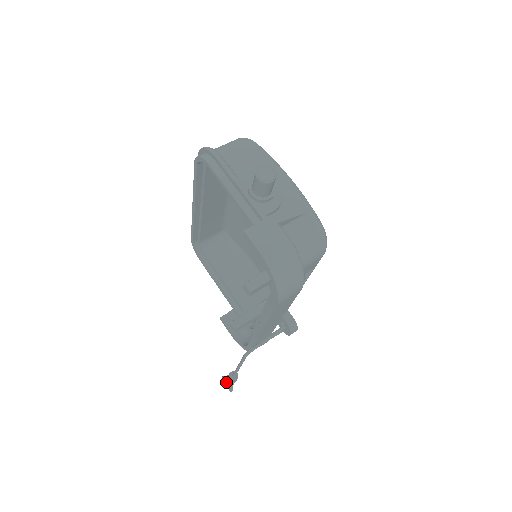
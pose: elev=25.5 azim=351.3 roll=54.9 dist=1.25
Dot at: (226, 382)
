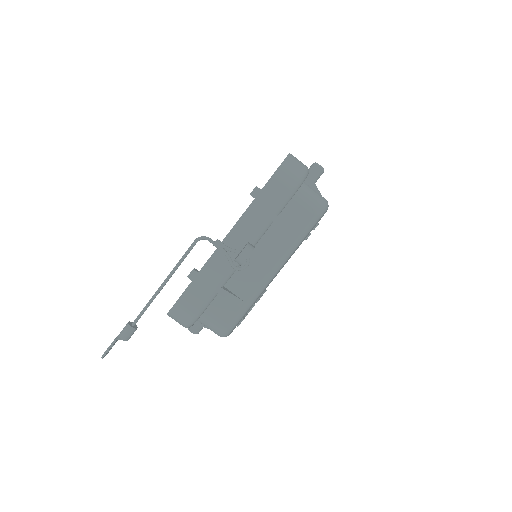
Dot at: occluded
